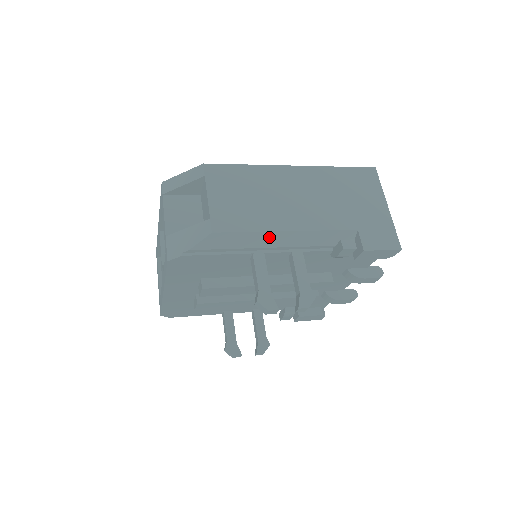
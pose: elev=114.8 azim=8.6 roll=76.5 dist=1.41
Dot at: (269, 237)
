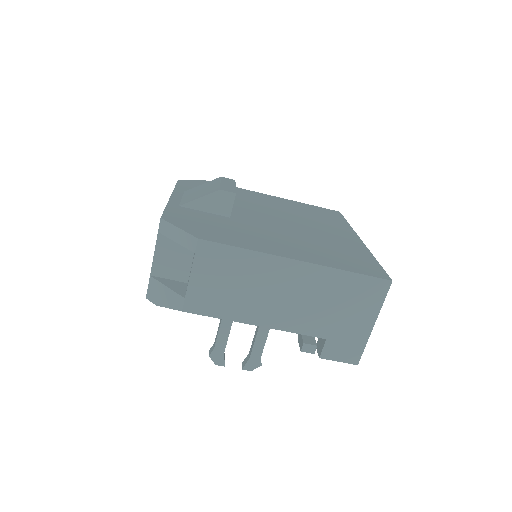
Dot at: (237, 321)
